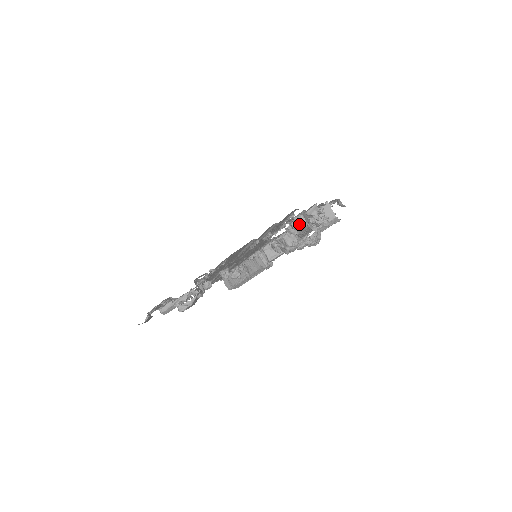
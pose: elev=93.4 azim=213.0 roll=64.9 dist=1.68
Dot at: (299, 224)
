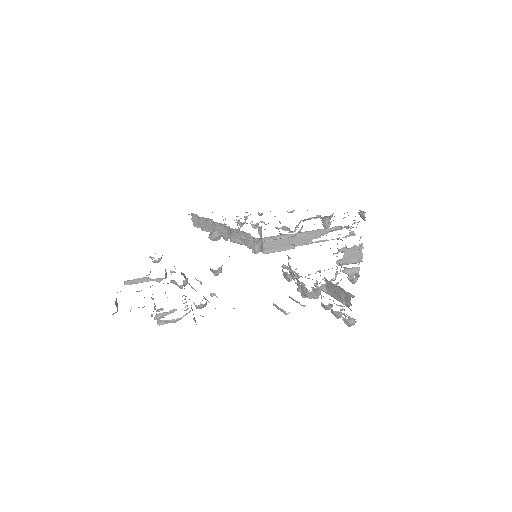
Dot at: (344, 322)
